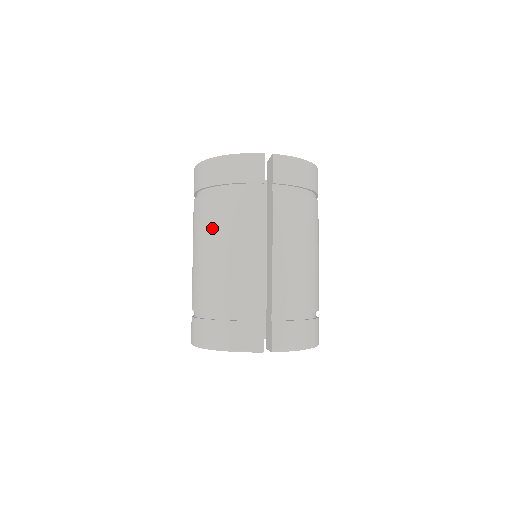
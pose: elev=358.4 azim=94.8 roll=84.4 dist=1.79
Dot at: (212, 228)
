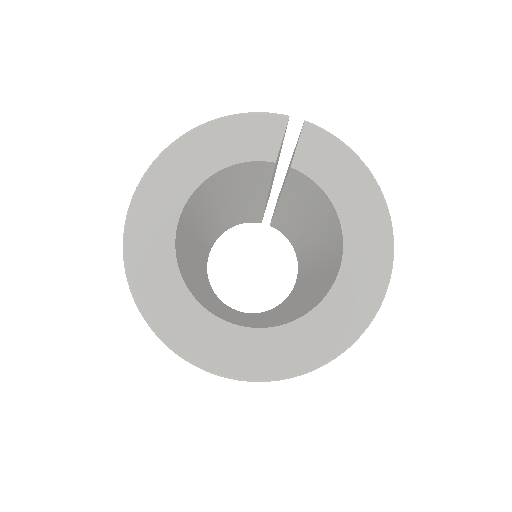
Dot at: occluded
